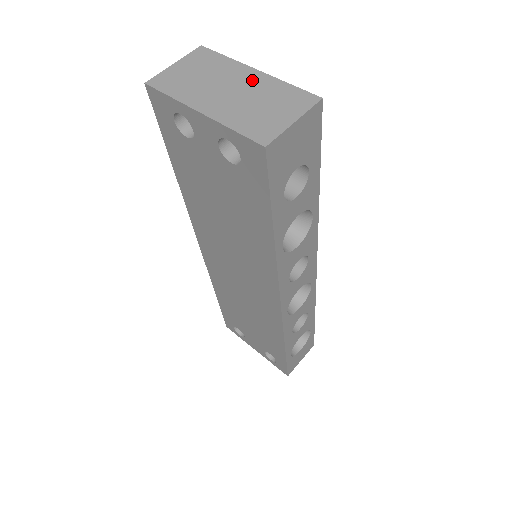
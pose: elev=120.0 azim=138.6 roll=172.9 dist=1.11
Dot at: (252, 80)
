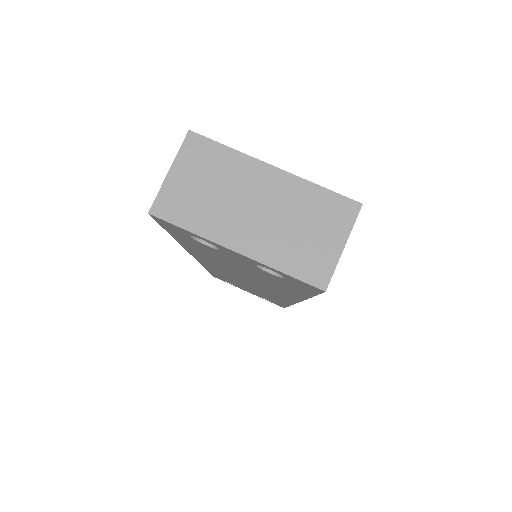
Dot at: (275, 187)
